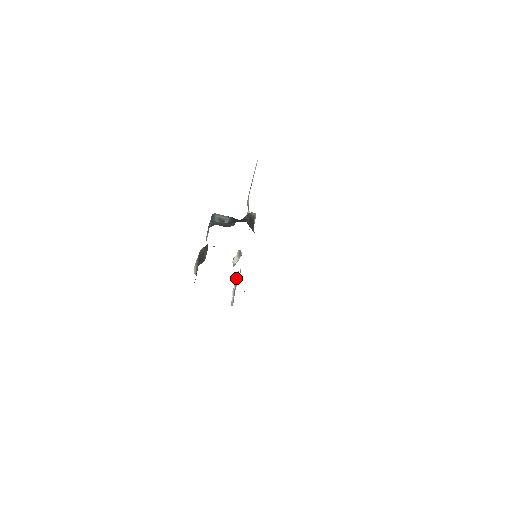
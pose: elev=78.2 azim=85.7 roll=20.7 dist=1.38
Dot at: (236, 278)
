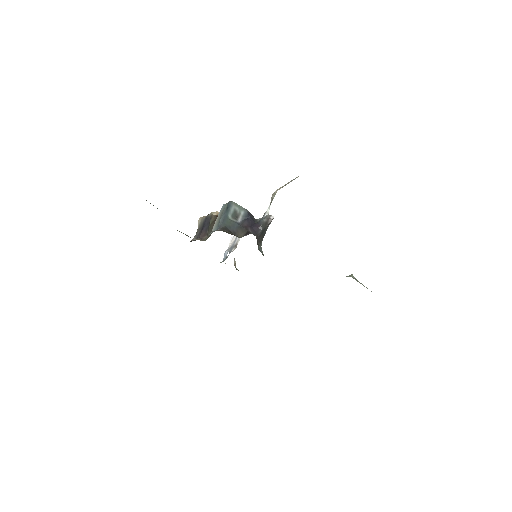
Dot at: occluded
